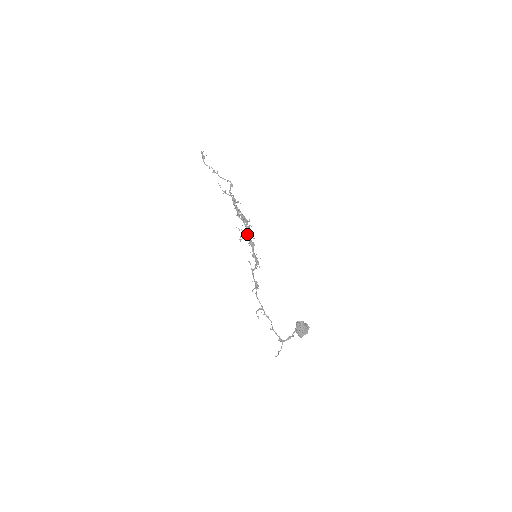
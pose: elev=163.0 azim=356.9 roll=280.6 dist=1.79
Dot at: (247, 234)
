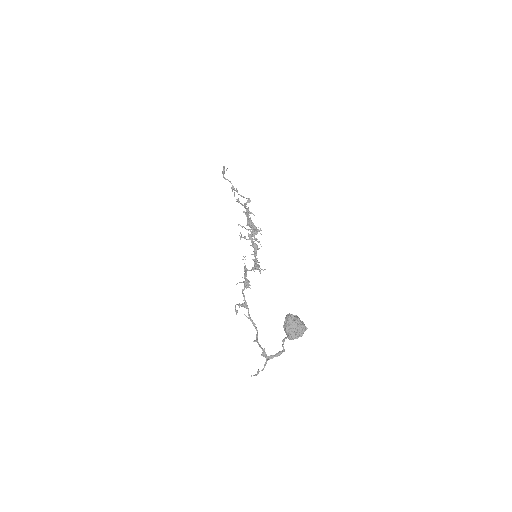
Dot at: (251, 234)
